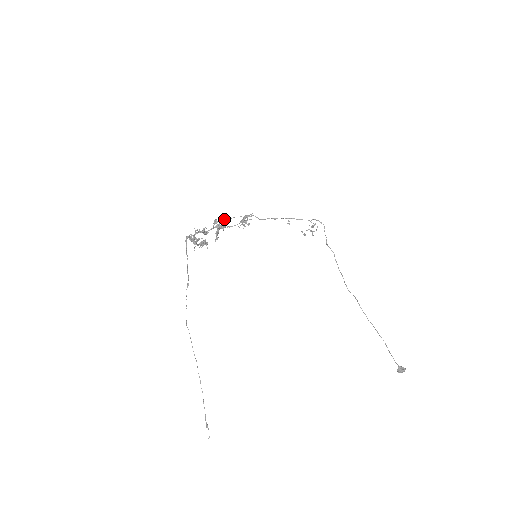
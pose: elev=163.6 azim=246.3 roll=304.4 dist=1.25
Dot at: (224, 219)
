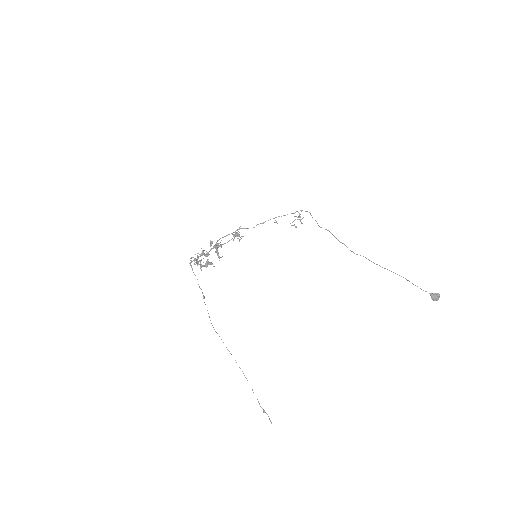
Dot at: occluded
